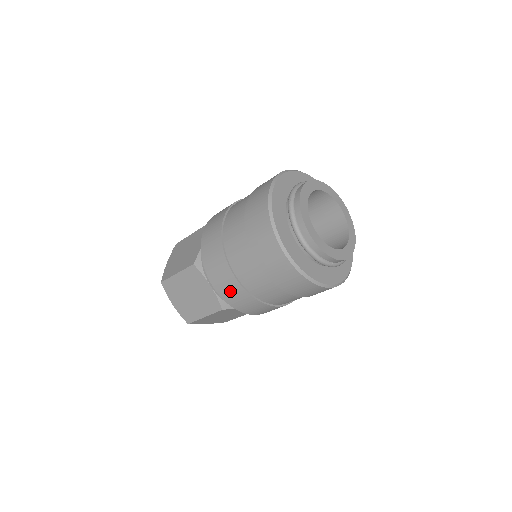
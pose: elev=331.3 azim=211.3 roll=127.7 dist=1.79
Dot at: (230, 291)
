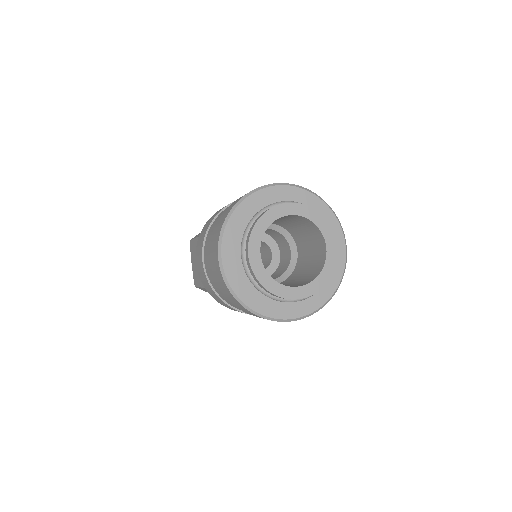
Dot at: (201, 273)
